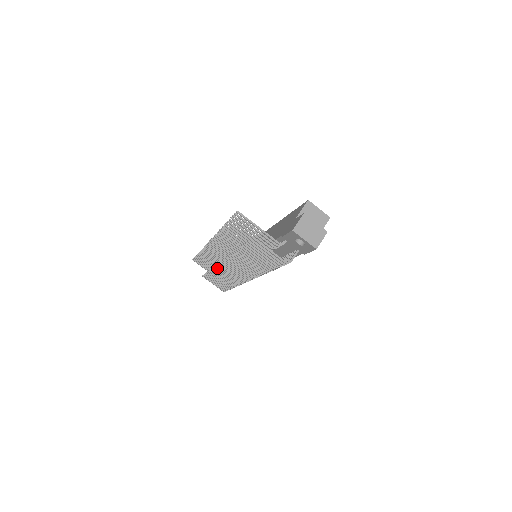
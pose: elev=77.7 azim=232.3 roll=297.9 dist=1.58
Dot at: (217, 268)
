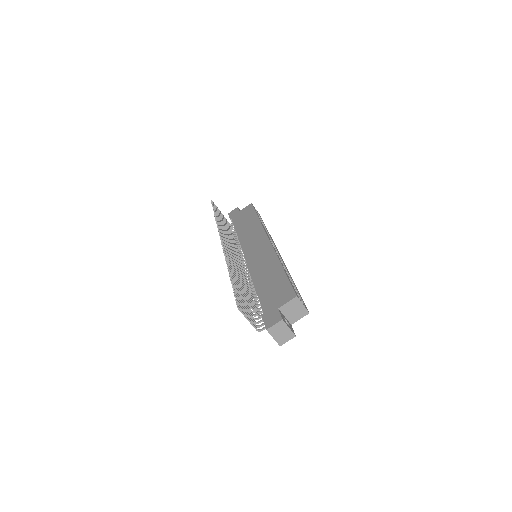
Dot at: occluded
